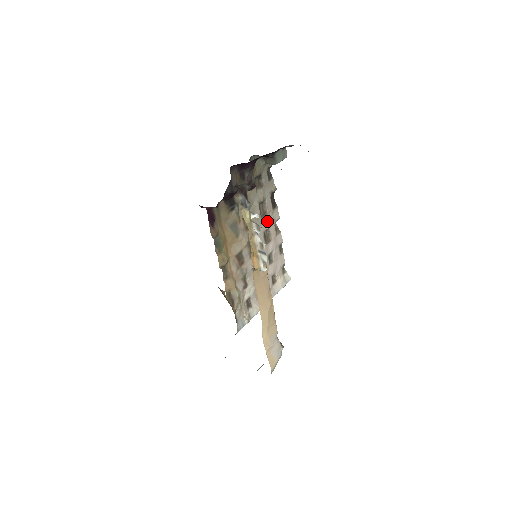
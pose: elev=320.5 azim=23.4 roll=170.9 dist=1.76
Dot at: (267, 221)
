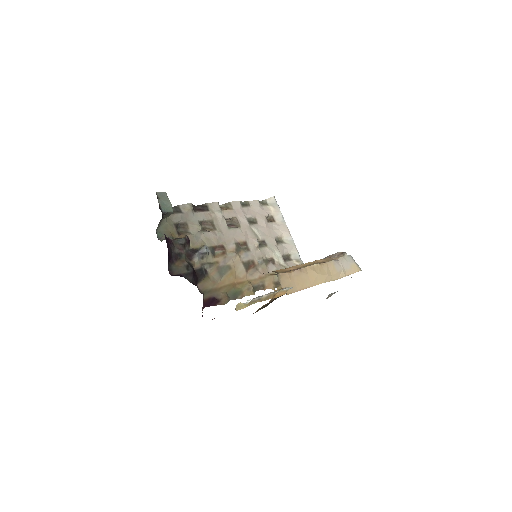
Dot at: (219, 221)
